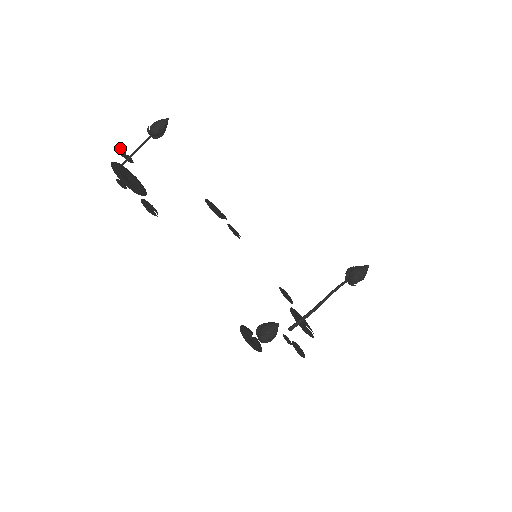
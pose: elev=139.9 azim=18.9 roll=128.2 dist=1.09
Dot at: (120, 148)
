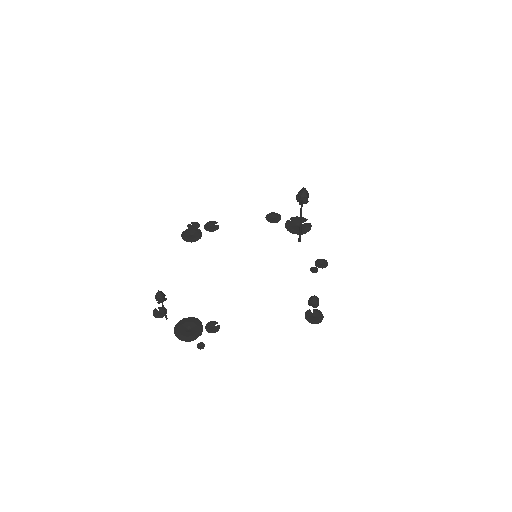
Dot at: (153, 313)
